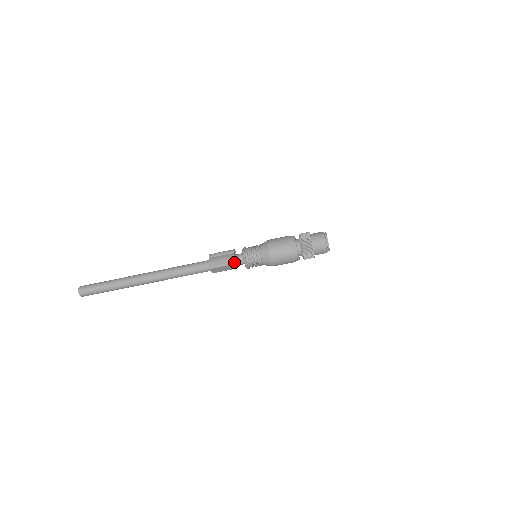
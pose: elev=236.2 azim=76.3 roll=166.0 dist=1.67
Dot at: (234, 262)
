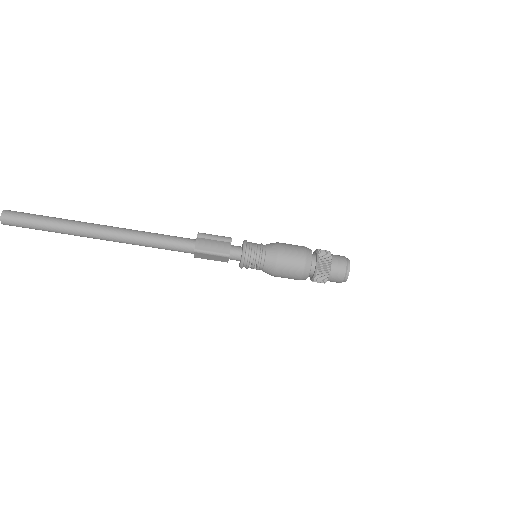
Dot at: (228, 254)
